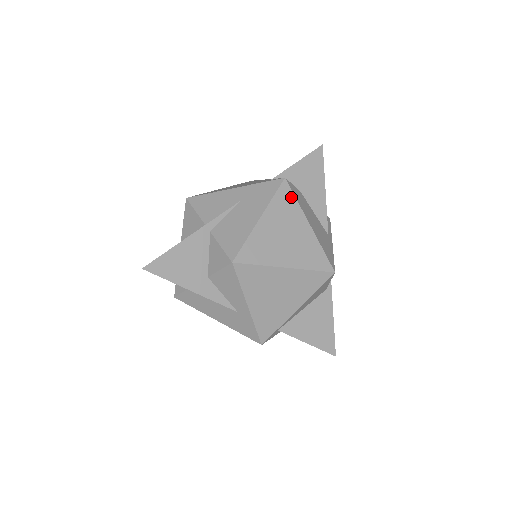
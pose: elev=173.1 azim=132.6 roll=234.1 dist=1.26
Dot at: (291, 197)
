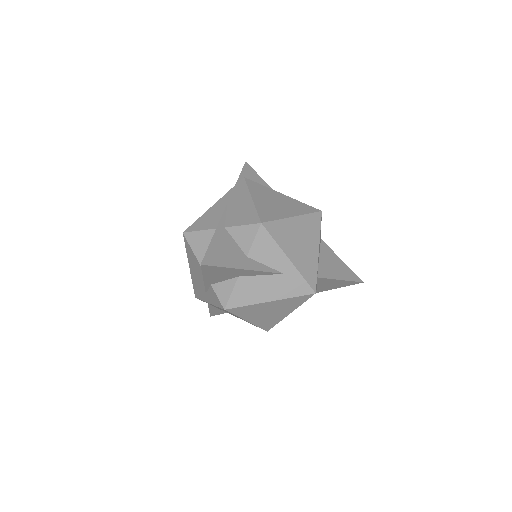
Dot at: (258, 185)
